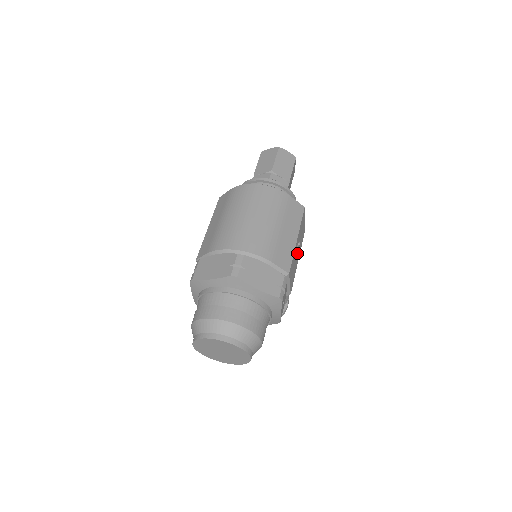
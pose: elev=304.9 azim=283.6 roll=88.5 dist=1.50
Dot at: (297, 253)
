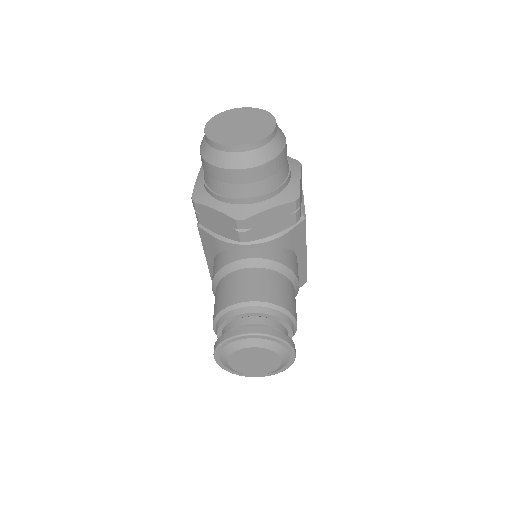
Dot at: occluded
